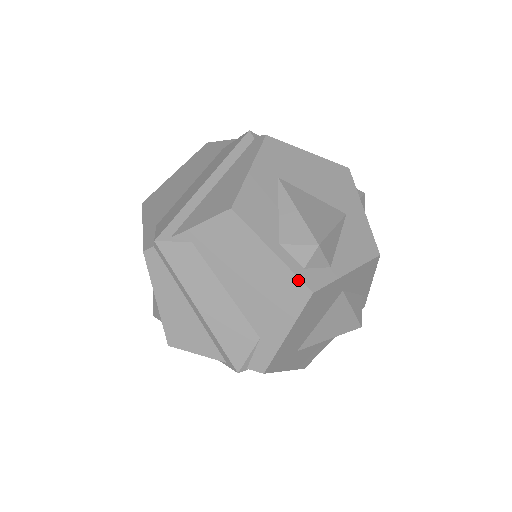
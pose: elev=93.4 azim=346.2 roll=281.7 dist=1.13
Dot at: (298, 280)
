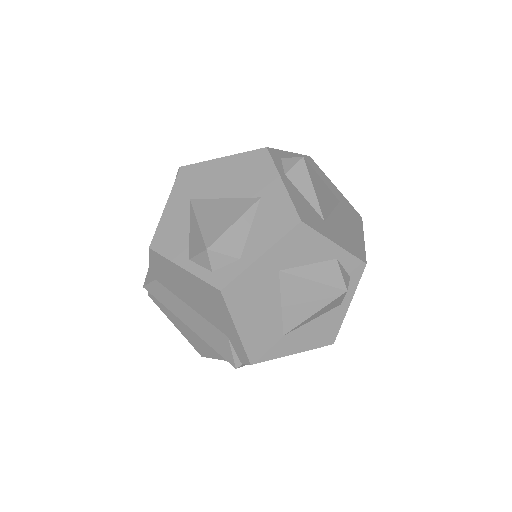
Dot at: (207, 284)
